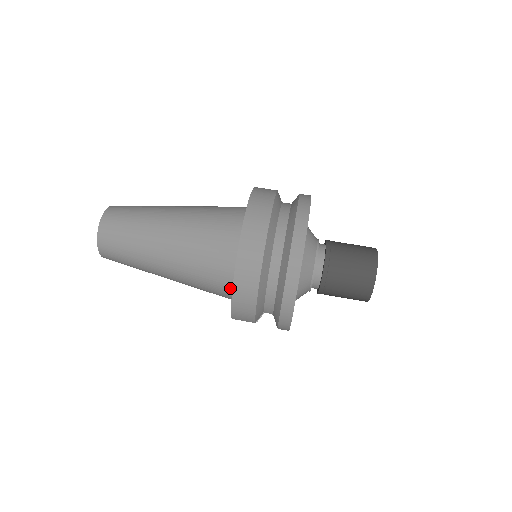
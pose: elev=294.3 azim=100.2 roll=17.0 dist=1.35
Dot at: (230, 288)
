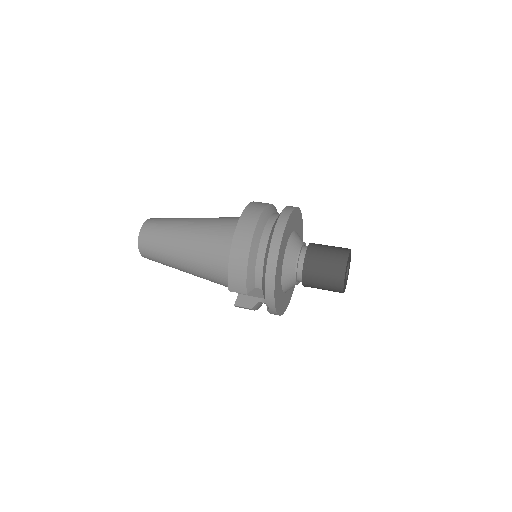
Dot at: occluded
